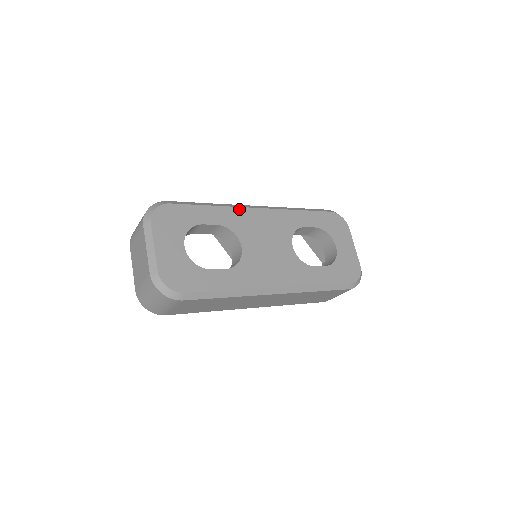
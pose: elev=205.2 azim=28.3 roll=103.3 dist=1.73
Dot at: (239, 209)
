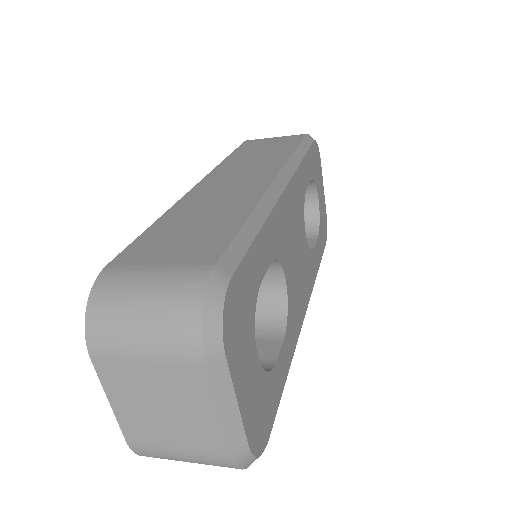
Dot at: (277, 207)
